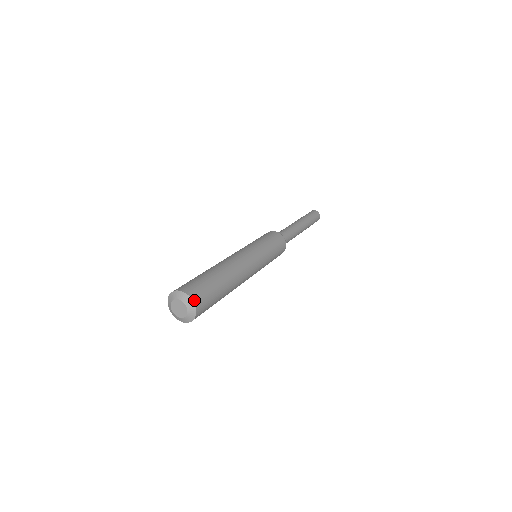
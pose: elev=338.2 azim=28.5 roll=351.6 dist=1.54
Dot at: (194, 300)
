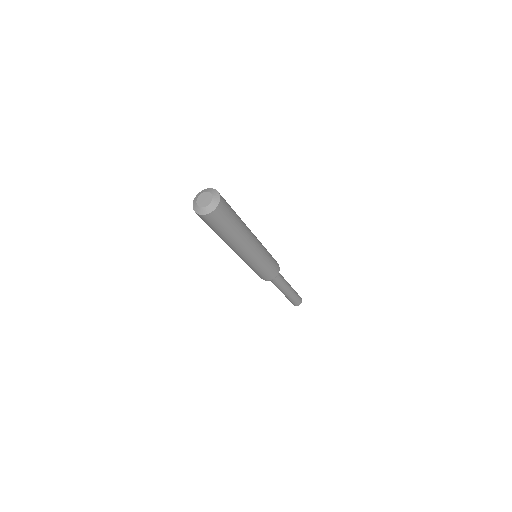
Dot at: (221, 201)
